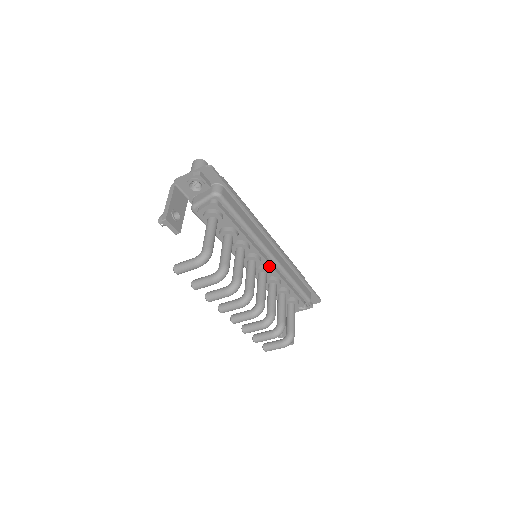
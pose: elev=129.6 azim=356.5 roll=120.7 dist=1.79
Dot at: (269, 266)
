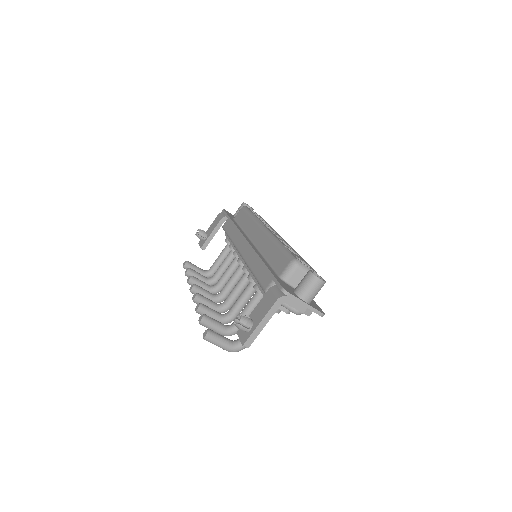
Dot at: occluded
